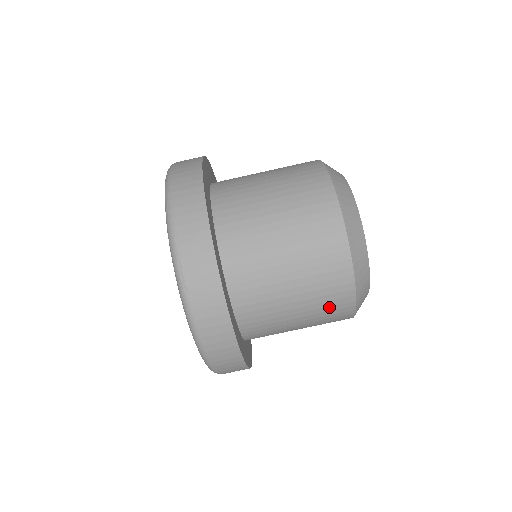
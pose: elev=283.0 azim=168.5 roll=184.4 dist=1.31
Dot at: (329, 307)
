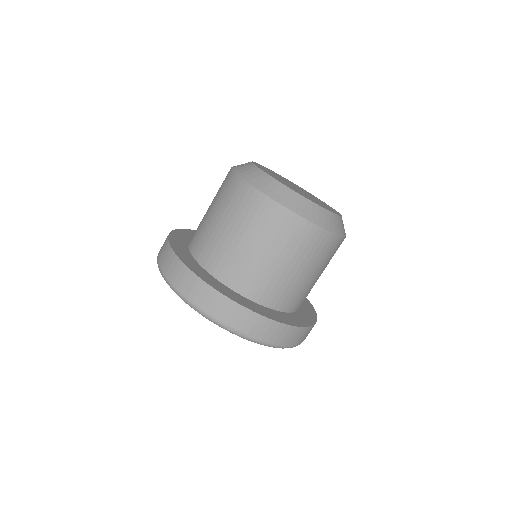
Dot at: (327, 254)
